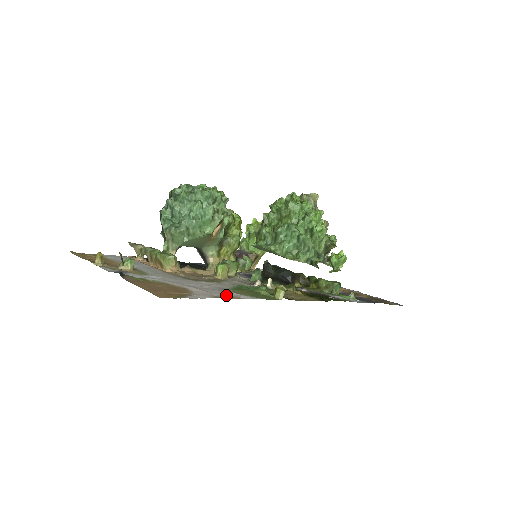
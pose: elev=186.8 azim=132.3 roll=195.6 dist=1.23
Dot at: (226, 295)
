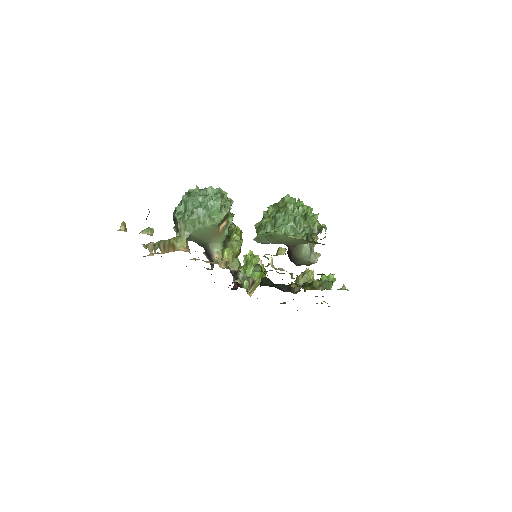
Dot at: occluded
